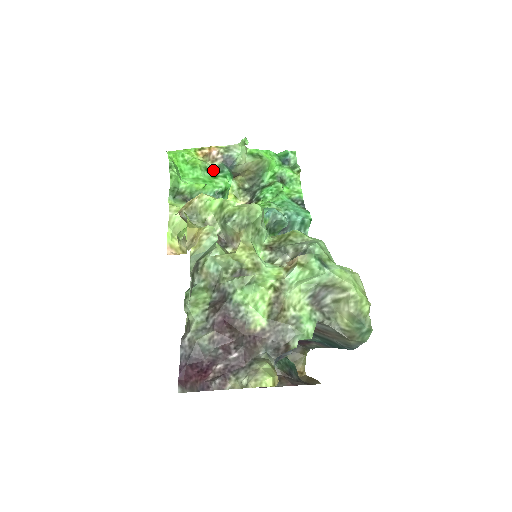
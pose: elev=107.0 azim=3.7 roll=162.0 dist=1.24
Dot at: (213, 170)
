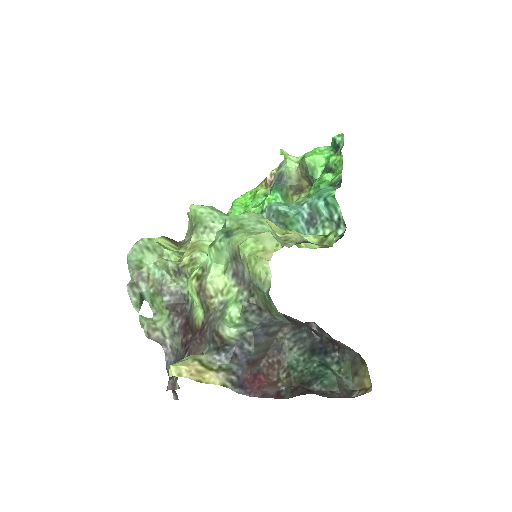
Dot at: occluded
